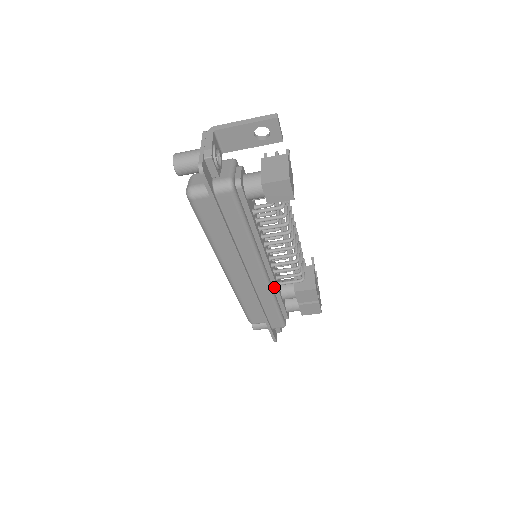
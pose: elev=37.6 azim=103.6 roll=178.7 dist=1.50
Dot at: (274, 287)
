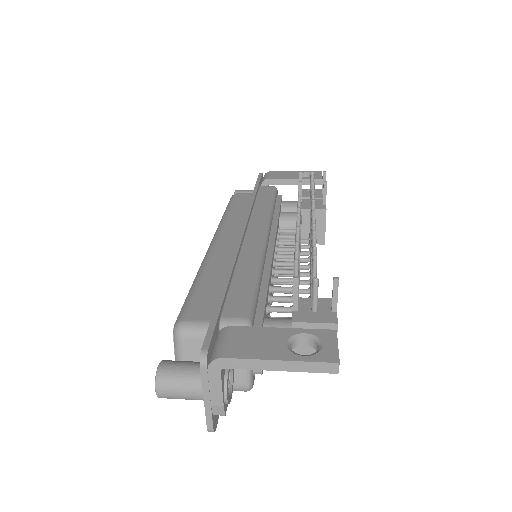
Dot at: occluded
